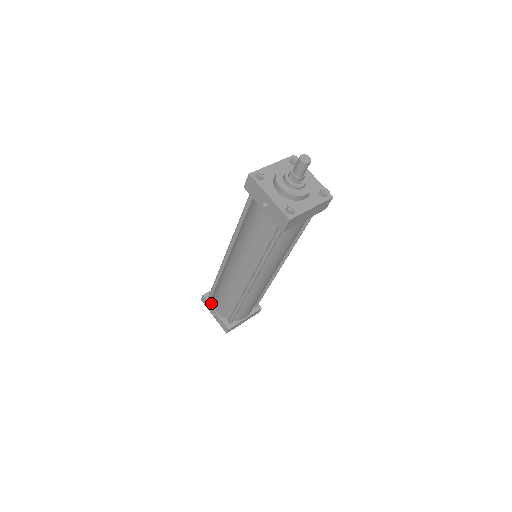
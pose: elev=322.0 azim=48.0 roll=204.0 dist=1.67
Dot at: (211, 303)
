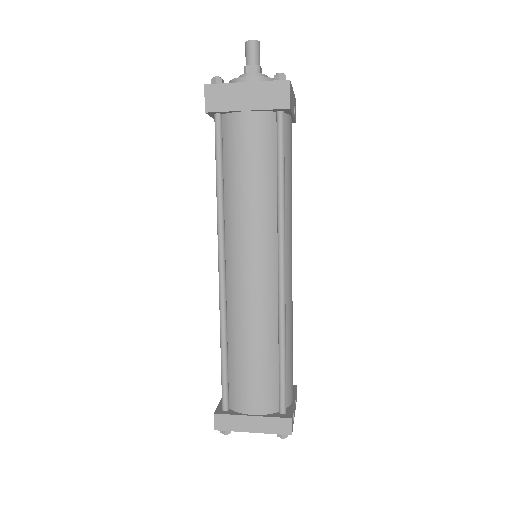
Dot at: occluded
